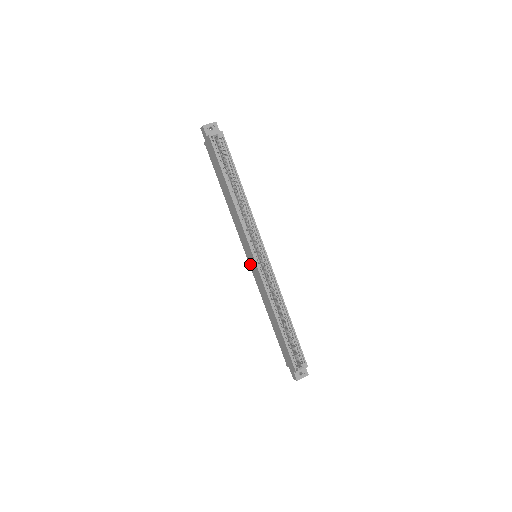
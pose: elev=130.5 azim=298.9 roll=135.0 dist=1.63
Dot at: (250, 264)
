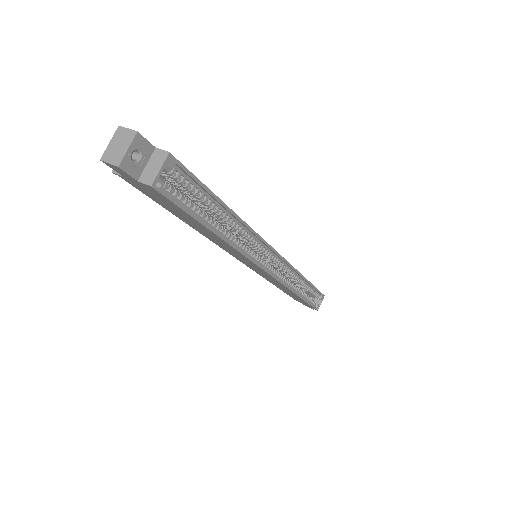
Dot at: (248, 266)
